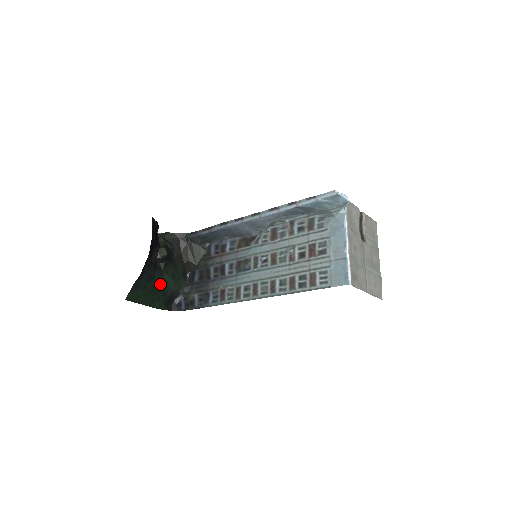
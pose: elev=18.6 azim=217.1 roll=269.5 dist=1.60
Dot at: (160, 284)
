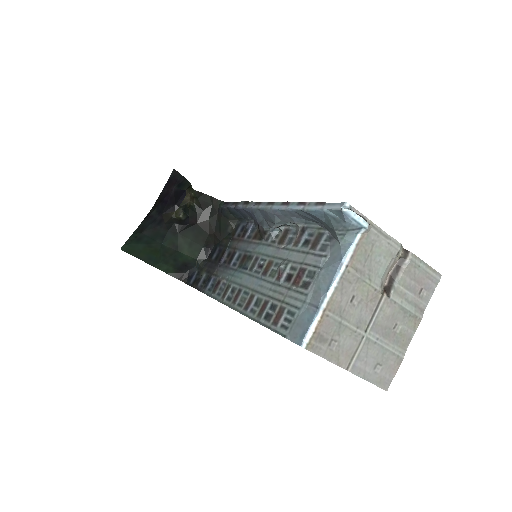
Dot at: (171, 247)
